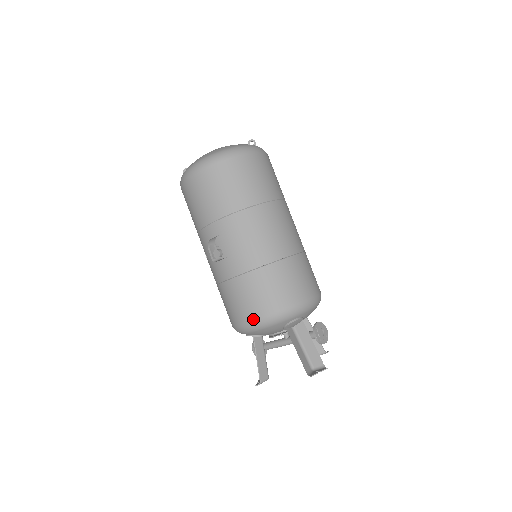
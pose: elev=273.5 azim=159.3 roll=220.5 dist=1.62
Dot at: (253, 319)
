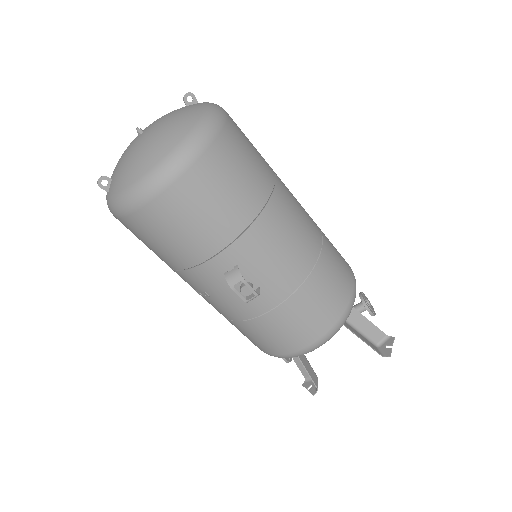
Dot at: (317, 340)
